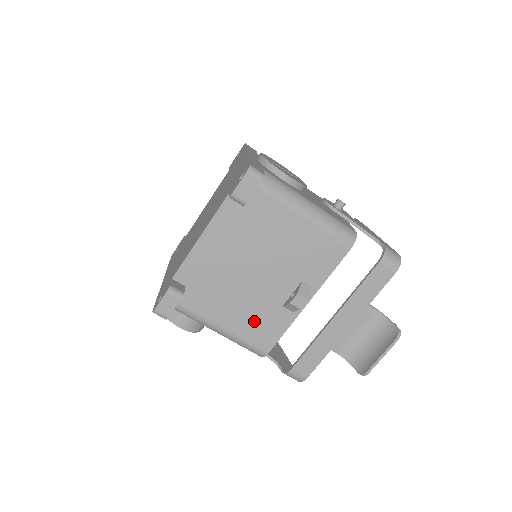
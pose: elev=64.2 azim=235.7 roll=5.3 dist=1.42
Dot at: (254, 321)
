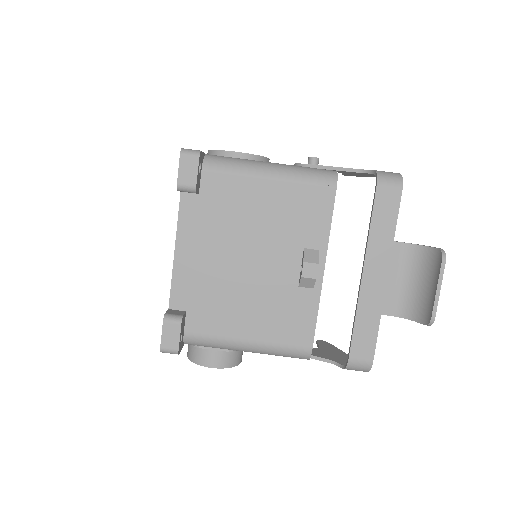
Dot at: (277, 318)
